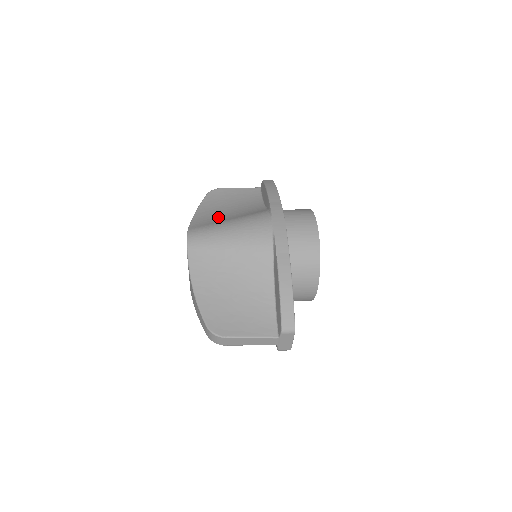
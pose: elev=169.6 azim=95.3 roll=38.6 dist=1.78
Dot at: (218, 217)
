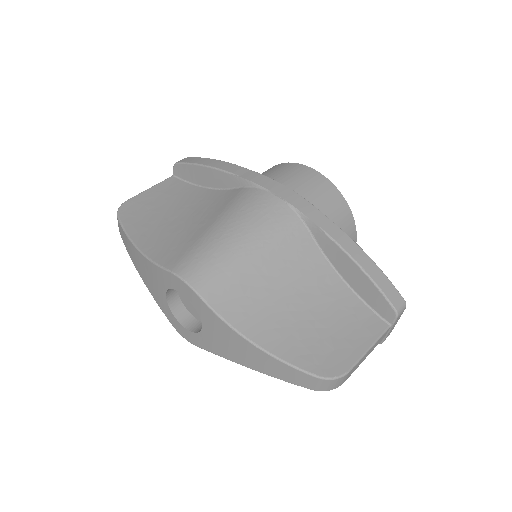
Dot at: (182, 233)
